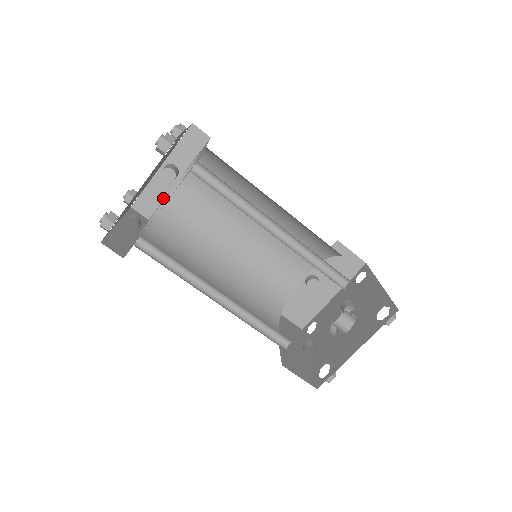
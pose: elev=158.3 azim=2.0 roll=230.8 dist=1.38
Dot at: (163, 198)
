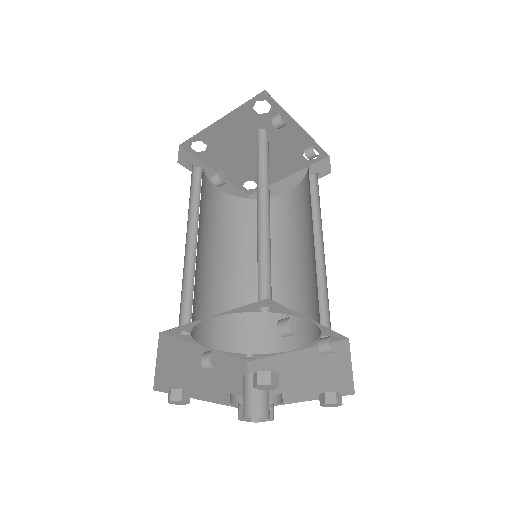
Dot at: occluded
